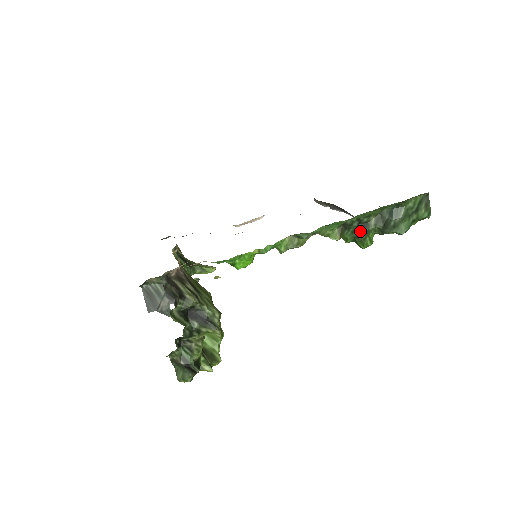
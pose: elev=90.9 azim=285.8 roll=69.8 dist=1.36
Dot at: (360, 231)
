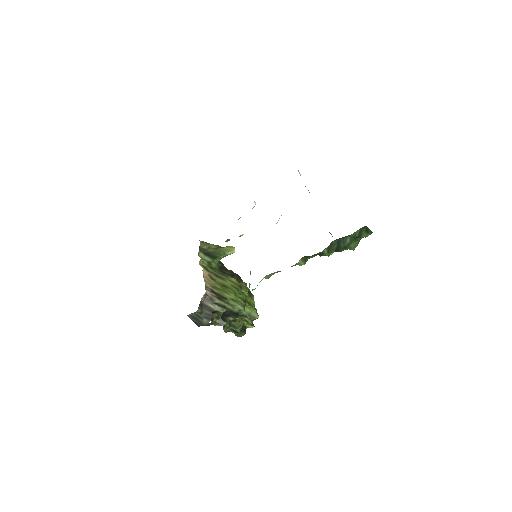
Dot at: (319, 255)
